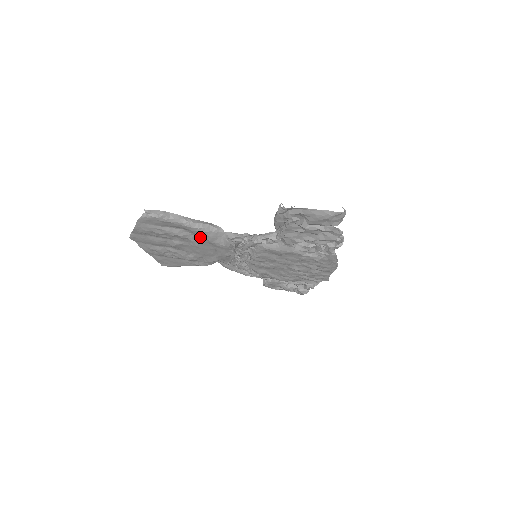
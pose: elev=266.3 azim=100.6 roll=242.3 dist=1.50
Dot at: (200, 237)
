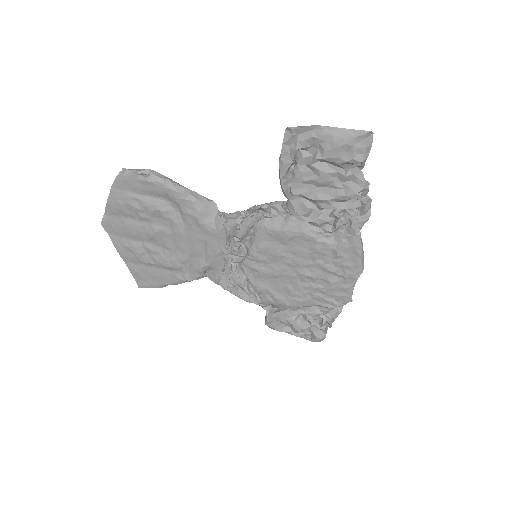
Dot at: (186, 212)
